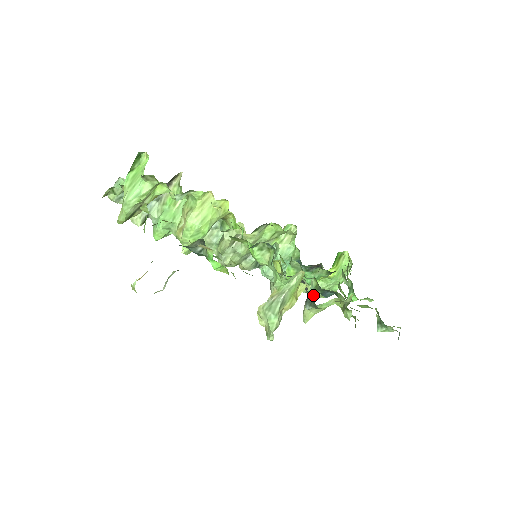
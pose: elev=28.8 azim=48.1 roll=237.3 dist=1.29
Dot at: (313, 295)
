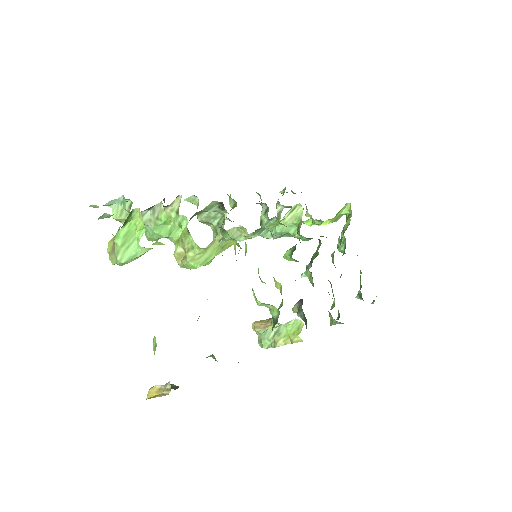
Dot at: (305, 276)
